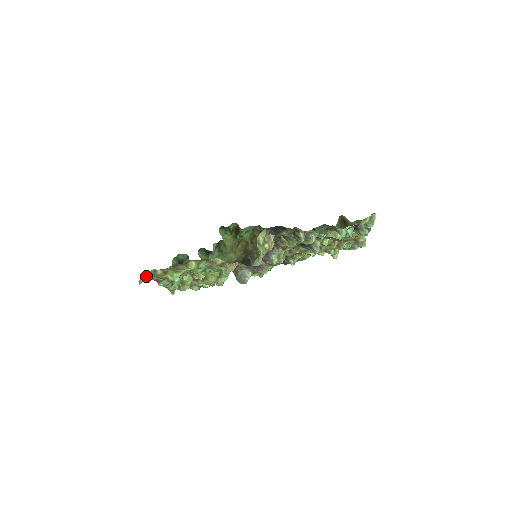
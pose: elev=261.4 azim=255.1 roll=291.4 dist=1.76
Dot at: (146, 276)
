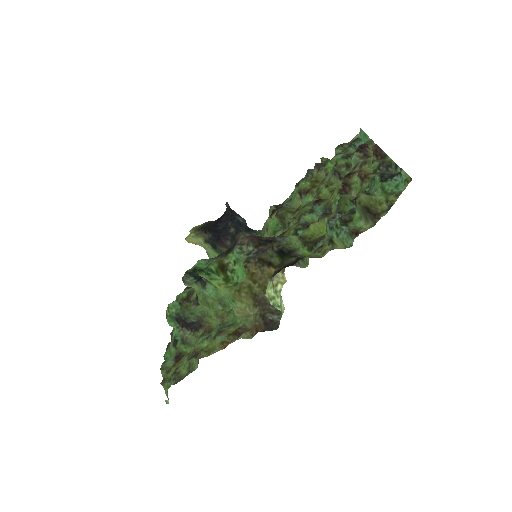
Dot at: (164, 383)
